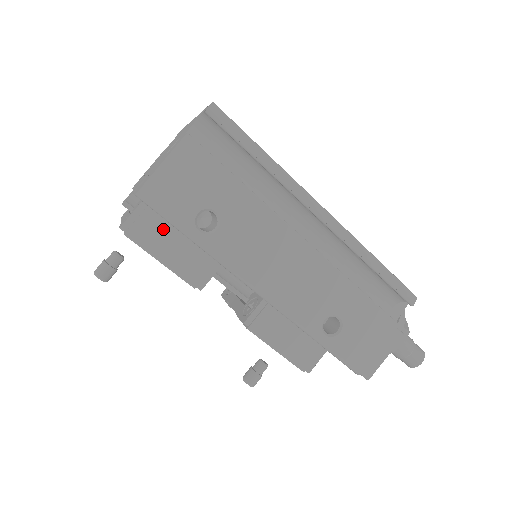
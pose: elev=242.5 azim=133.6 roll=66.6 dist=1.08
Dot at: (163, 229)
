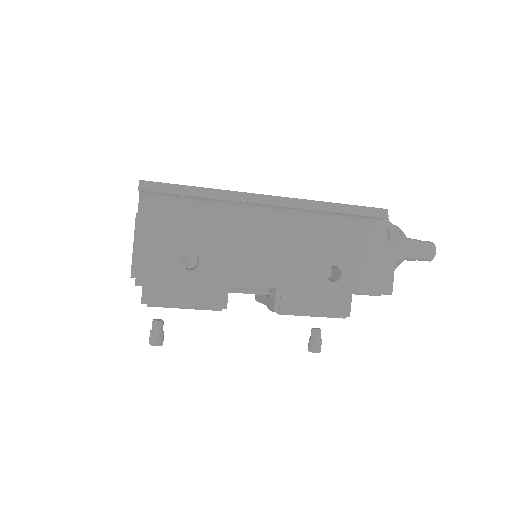
Dot at: (170, 285)
